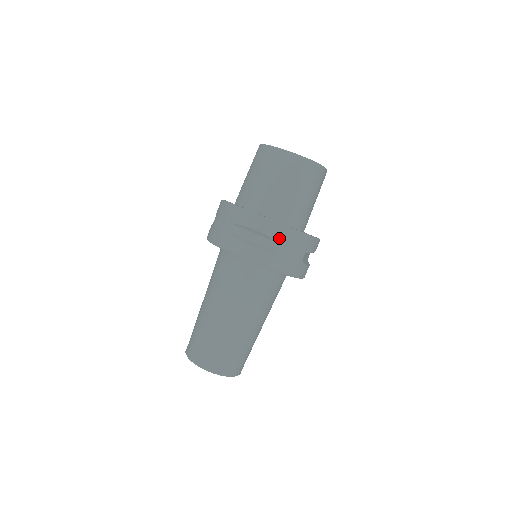
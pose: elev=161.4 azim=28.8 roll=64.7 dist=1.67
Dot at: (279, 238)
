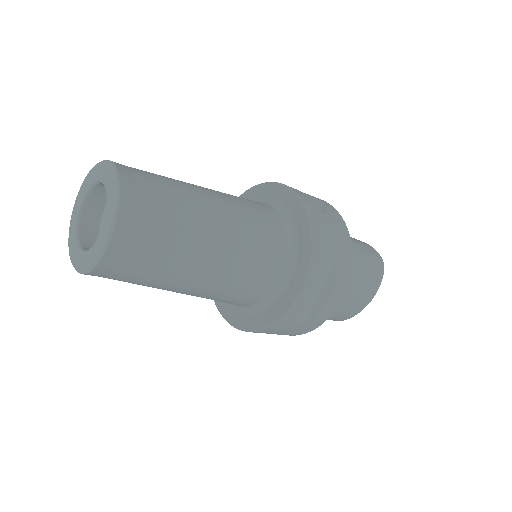
Dot at: (332, 215)
